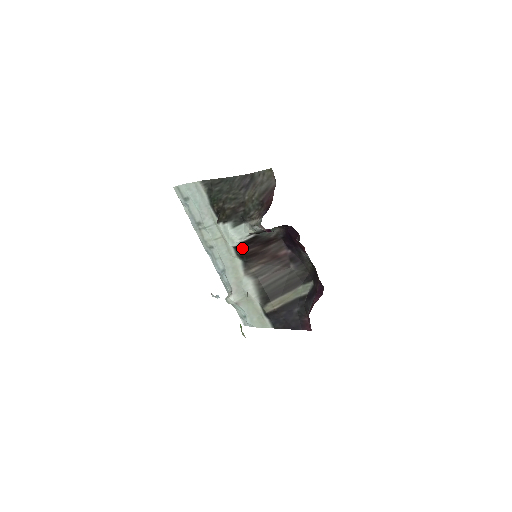
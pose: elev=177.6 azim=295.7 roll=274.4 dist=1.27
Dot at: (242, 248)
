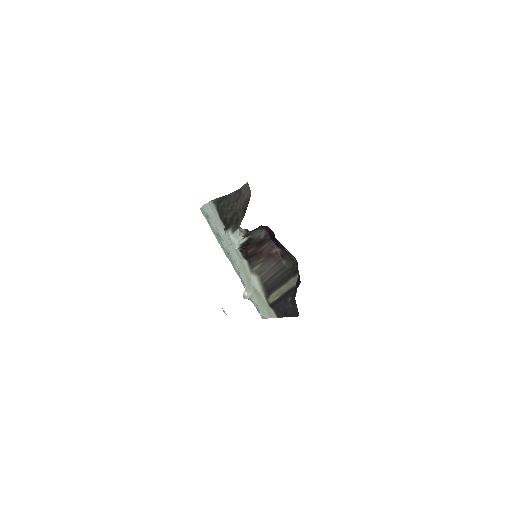
Dot at: (244, 250)
